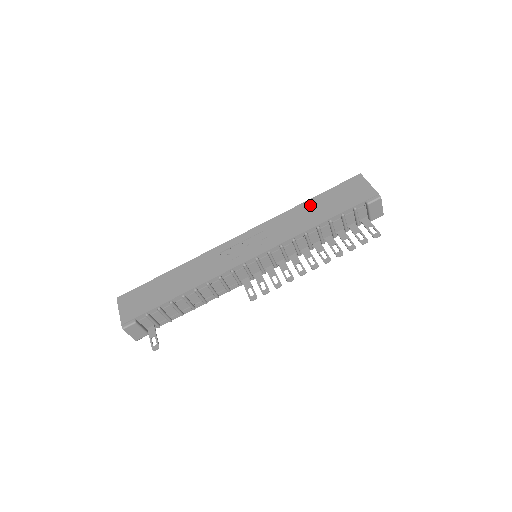
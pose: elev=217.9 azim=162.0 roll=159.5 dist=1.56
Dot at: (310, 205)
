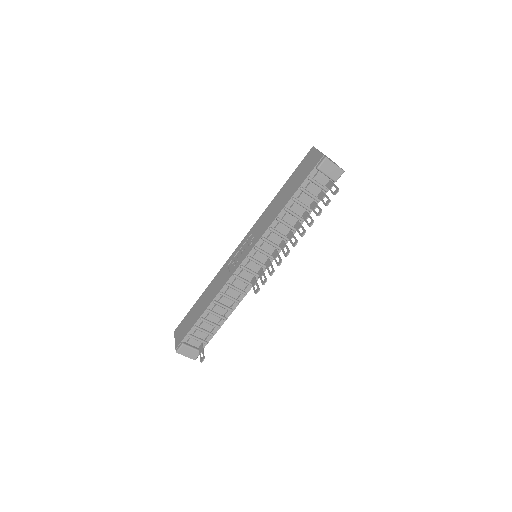
Dot at: (280, 194)
